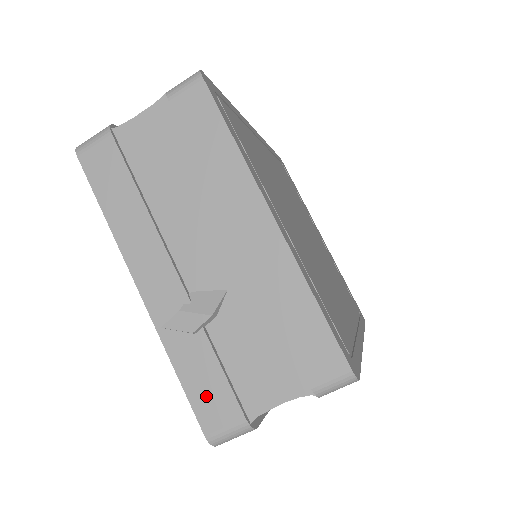
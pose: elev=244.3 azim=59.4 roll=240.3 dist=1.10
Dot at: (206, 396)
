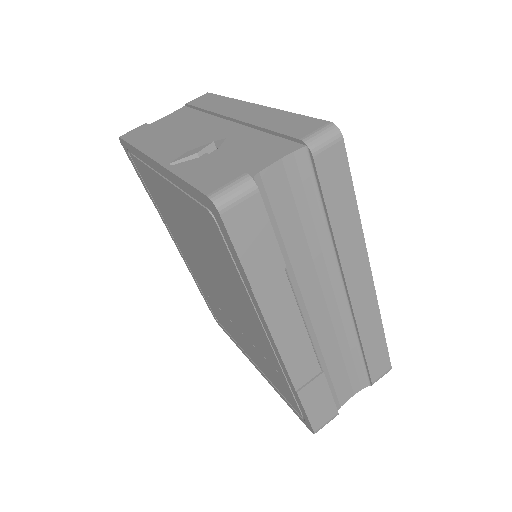
Dot at: (208, 177)
